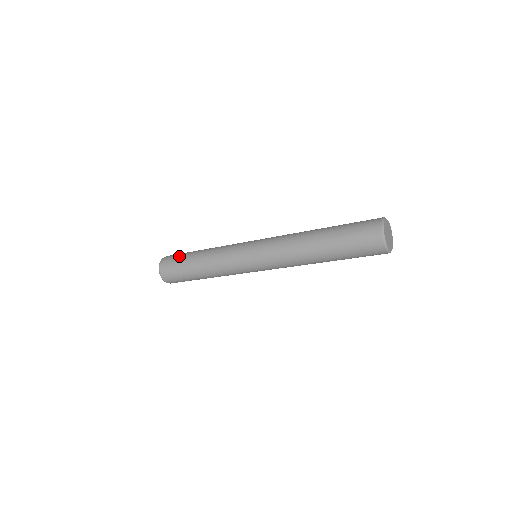
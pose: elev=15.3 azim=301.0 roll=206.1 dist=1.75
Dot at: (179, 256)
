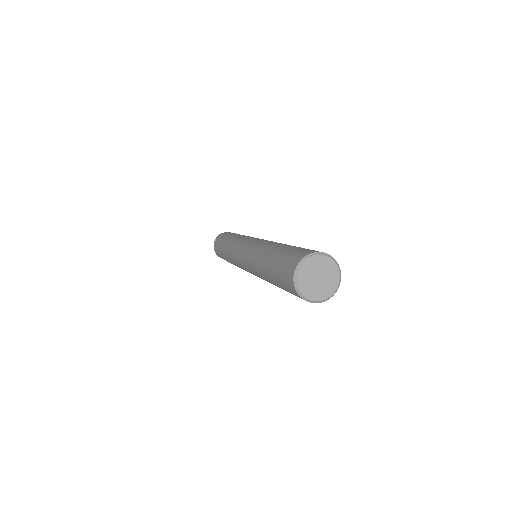
Dot at: (218, 245)
